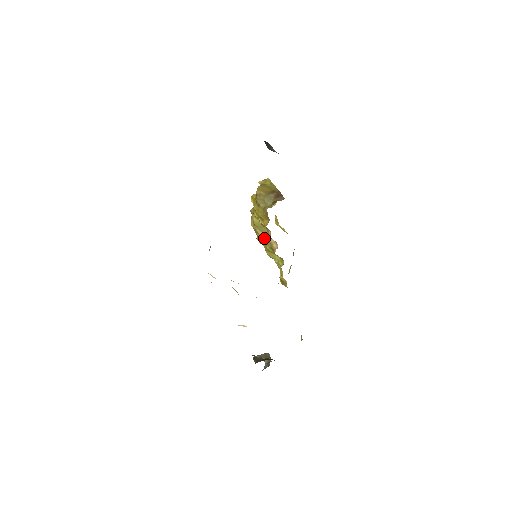
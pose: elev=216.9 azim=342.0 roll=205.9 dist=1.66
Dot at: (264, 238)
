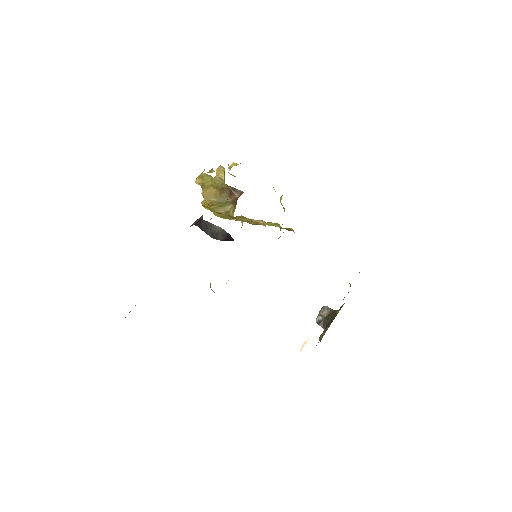
Dot at: (244, 220)
